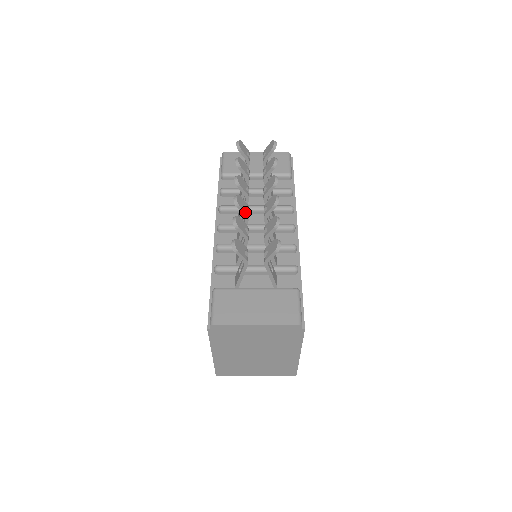
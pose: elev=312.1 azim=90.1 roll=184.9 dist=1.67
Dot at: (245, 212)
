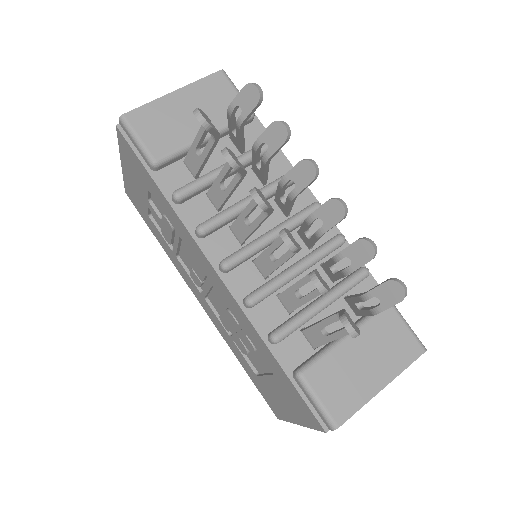
Dot at: (300, 248)
